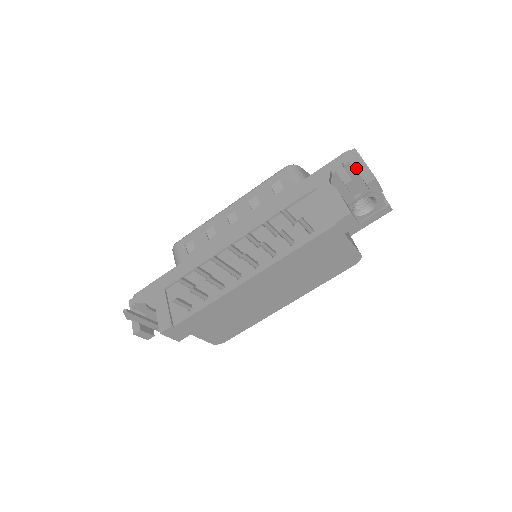
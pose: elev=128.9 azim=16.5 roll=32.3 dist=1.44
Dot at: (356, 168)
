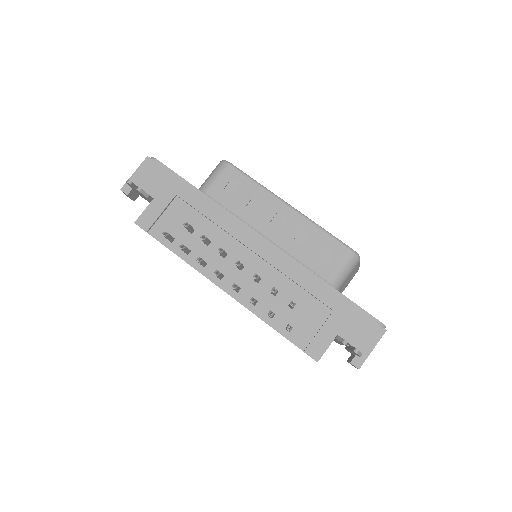
Dot at: (359, 356)
